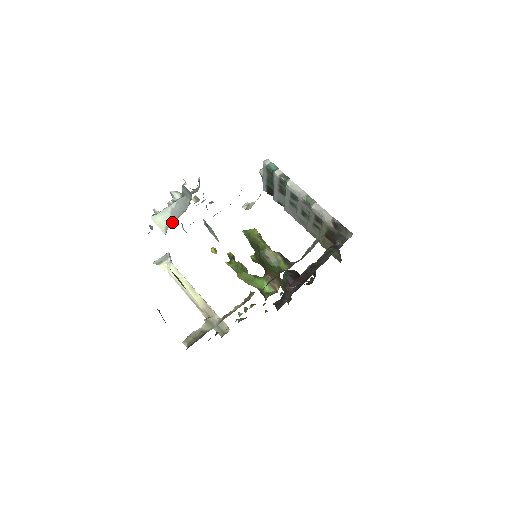
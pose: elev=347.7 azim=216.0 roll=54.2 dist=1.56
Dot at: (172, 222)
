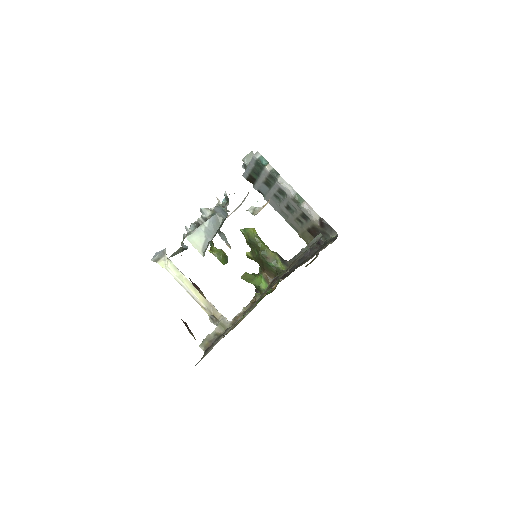
Dot at: occluded
